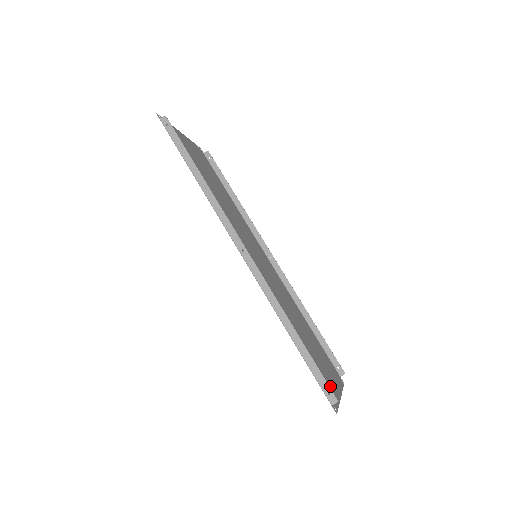
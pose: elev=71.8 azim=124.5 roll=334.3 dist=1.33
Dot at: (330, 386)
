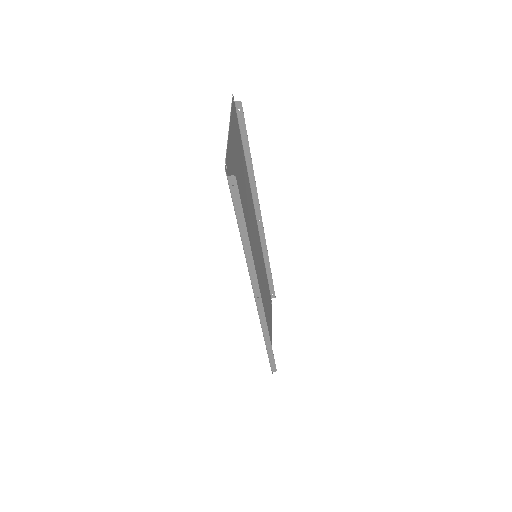
Dot at: occluded
